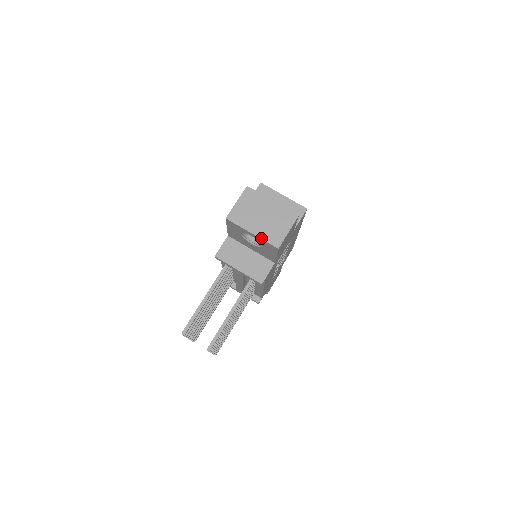
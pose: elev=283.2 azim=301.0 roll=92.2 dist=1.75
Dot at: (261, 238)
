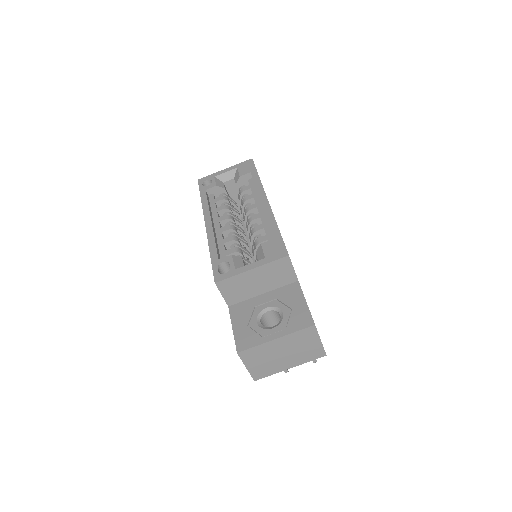
Dot at: occluded
